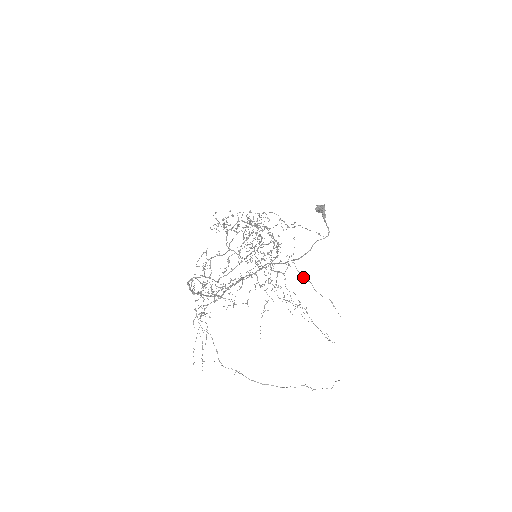
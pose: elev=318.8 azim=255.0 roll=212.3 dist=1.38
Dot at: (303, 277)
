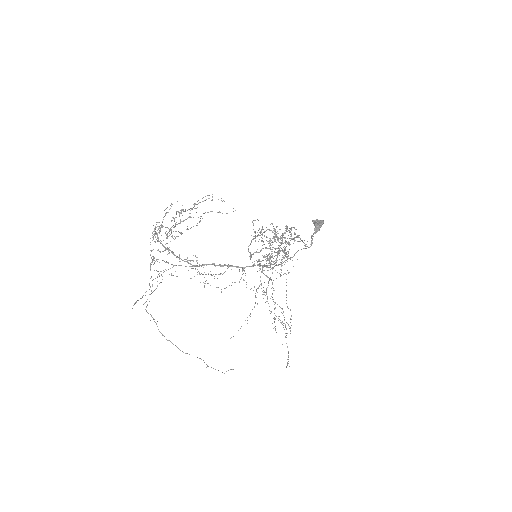
Dot at: occluded
